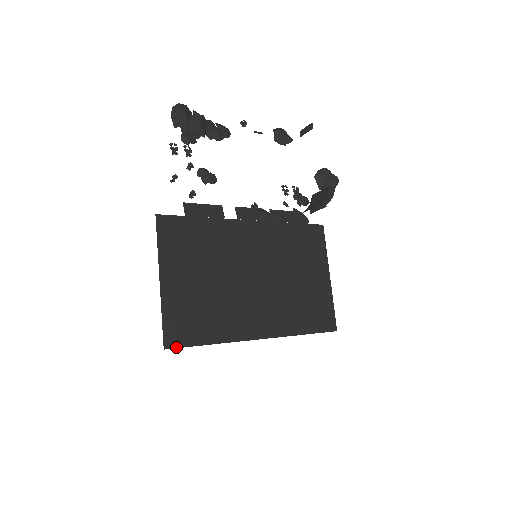
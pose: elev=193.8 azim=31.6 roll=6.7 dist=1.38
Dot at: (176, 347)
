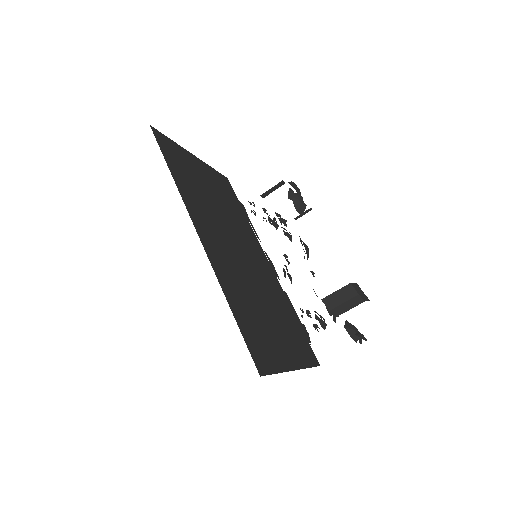
Dot at: (155, 137)
